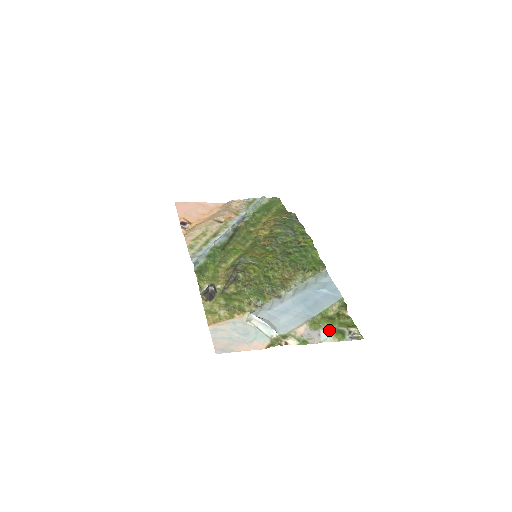
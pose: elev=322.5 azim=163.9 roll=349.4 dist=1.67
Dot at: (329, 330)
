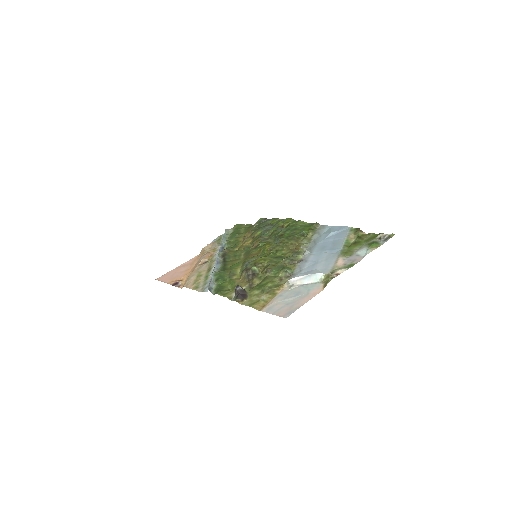
Dot at: (362, 248)
